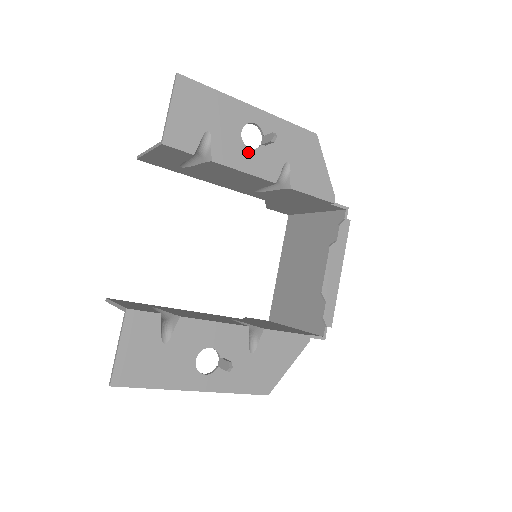
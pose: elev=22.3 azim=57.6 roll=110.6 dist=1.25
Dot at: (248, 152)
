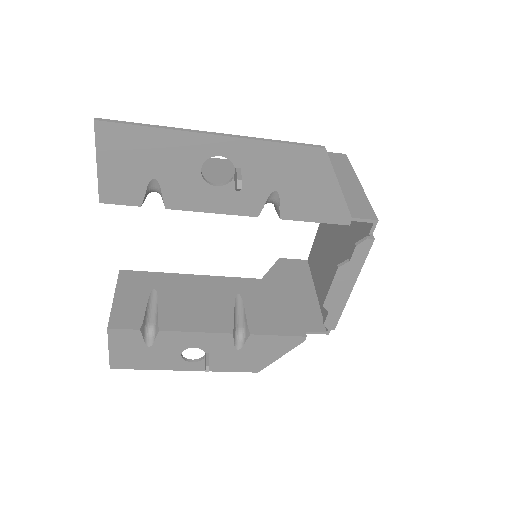
Dot at: (214, 191)
